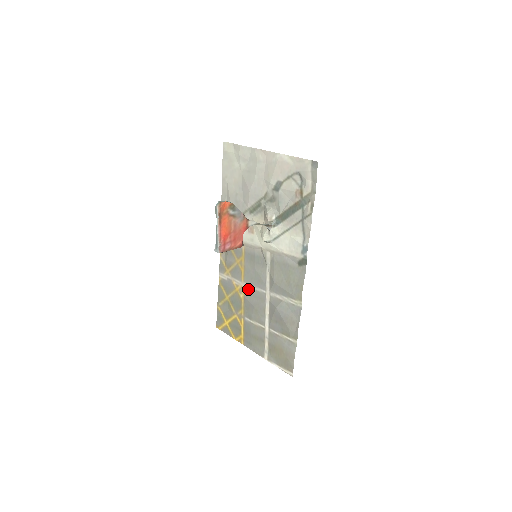
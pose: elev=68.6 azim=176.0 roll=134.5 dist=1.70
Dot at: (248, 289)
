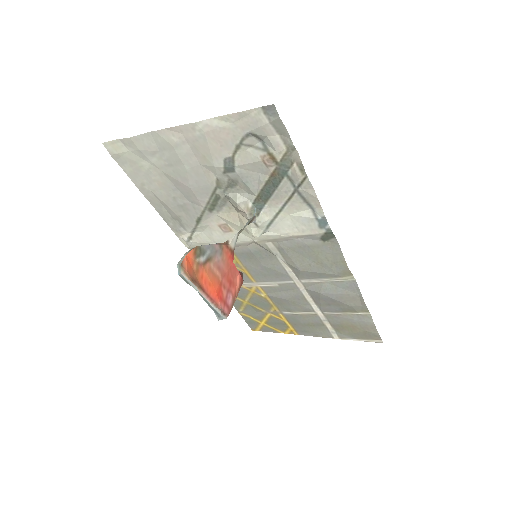
Dot at: (267, 287)
